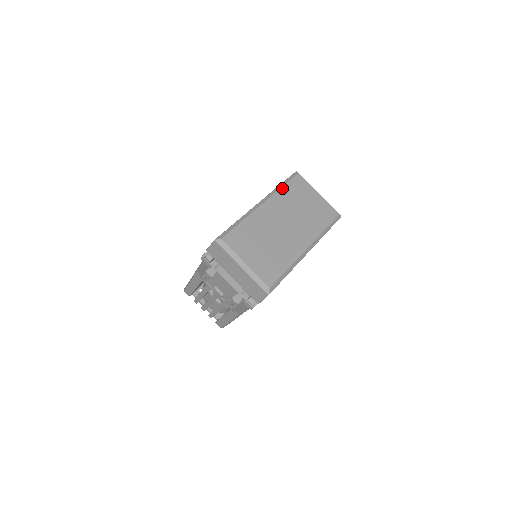
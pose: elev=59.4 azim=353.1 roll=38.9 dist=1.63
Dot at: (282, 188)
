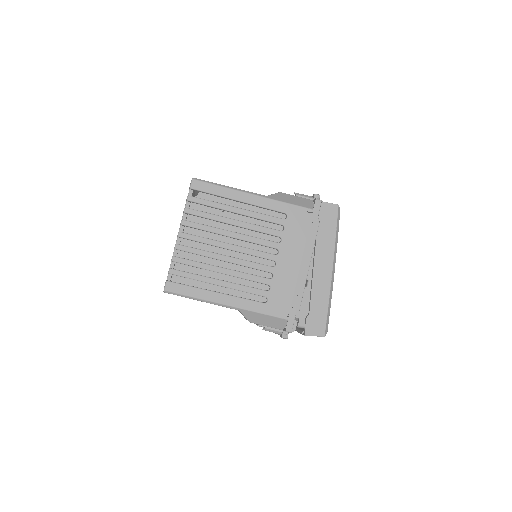
Dot at: occluded
